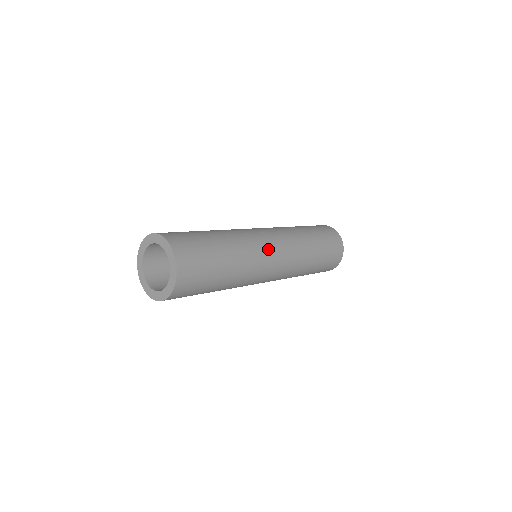
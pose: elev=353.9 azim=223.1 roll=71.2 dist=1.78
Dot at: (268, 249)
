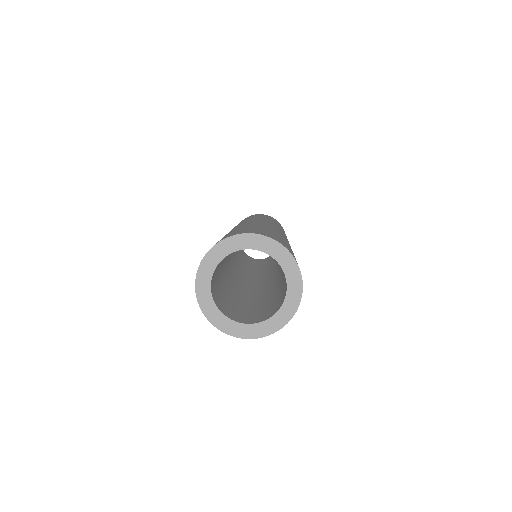
Dot at: occluded
